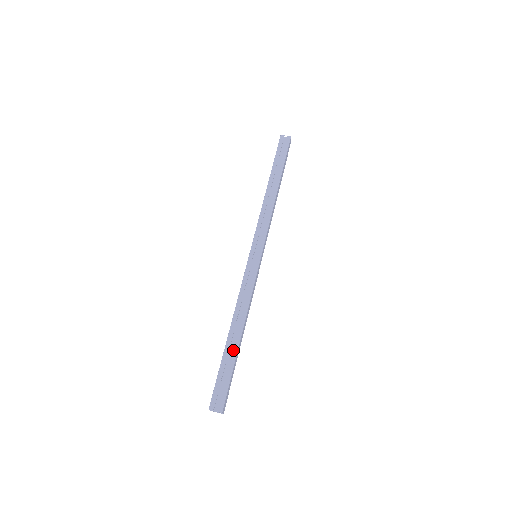
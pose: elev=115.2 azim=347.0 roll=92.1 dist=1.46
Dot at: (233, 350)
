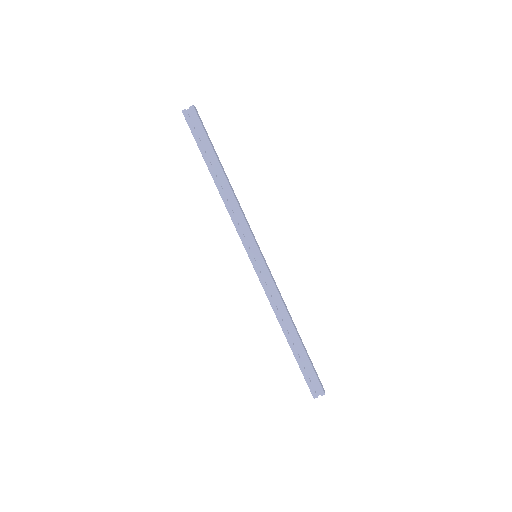
Dot at: (299, 348)
